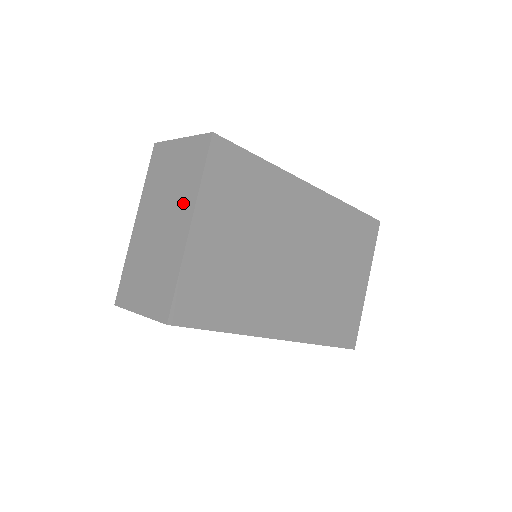
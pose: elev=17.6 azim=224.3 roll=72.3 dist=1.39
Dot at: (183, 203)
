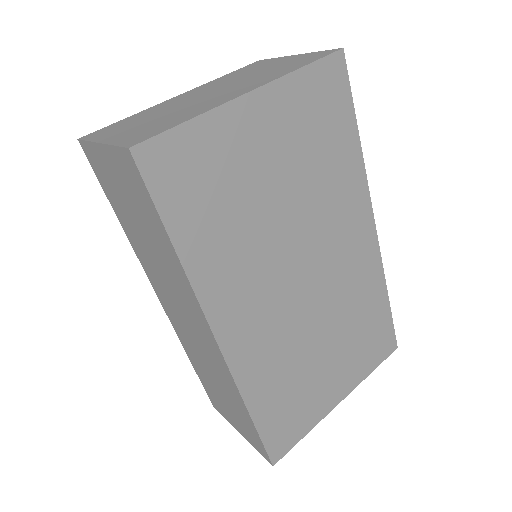
Dot at: (257, 81)
